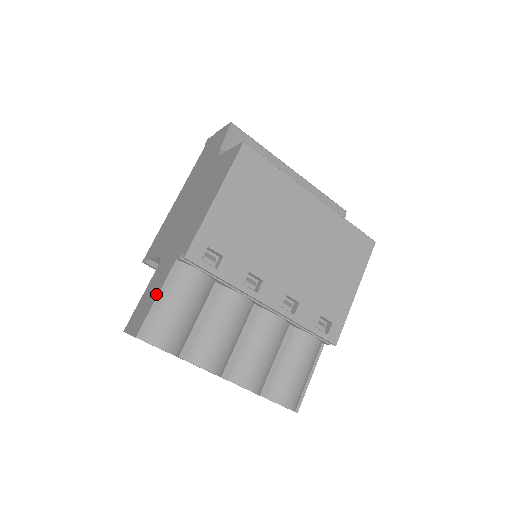
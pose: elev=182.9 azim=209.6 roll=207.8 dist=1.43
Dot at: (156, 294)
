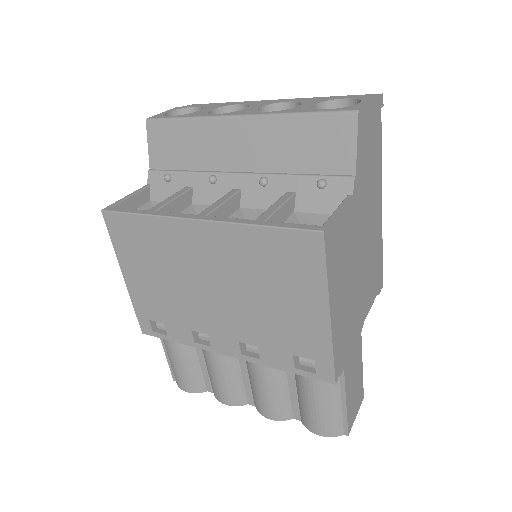
Dot at: occluded
